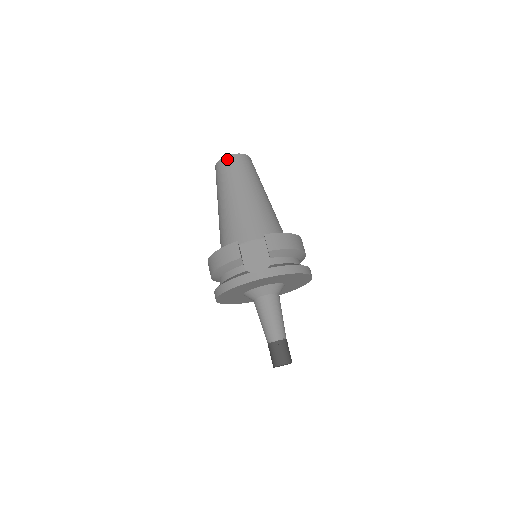
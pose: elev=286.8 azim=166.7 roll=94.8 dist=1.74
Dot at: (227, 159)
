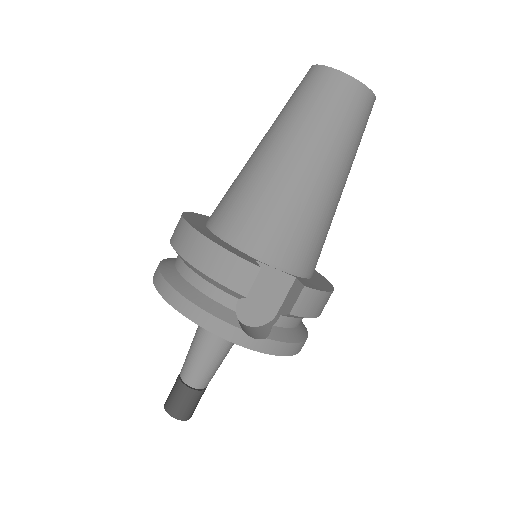
Dot at: (349, 84)
